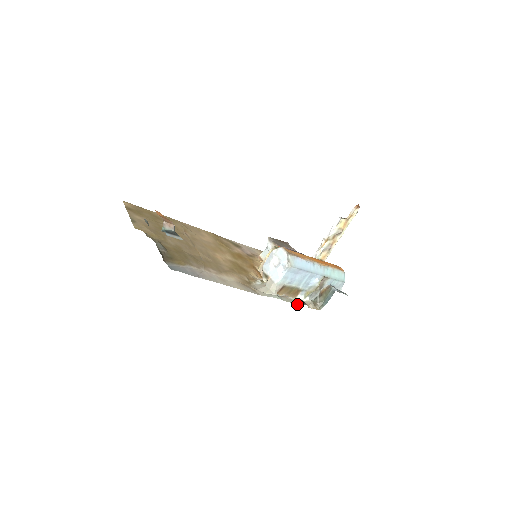
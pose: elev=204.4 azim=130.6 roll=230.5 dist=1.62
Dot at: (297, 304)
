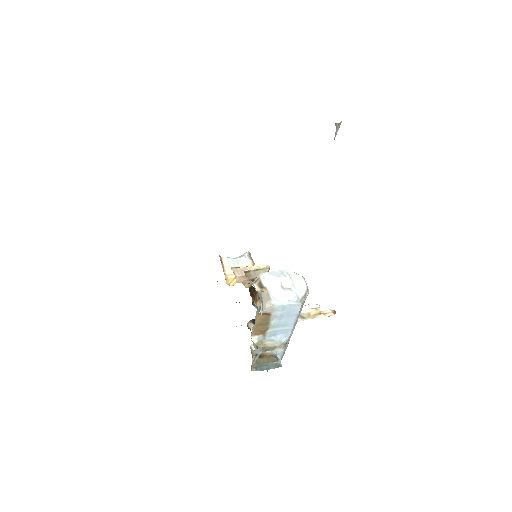
Dot at: occluded
